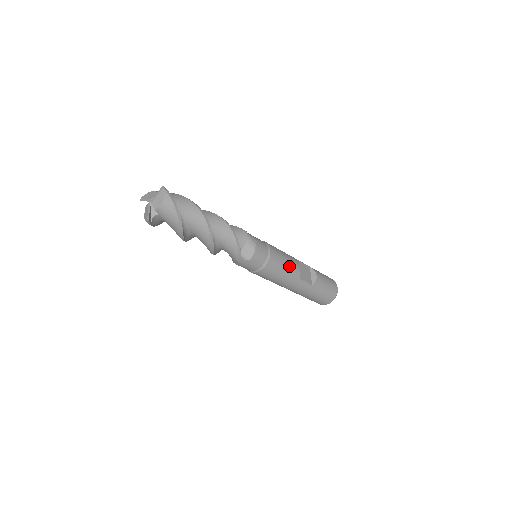
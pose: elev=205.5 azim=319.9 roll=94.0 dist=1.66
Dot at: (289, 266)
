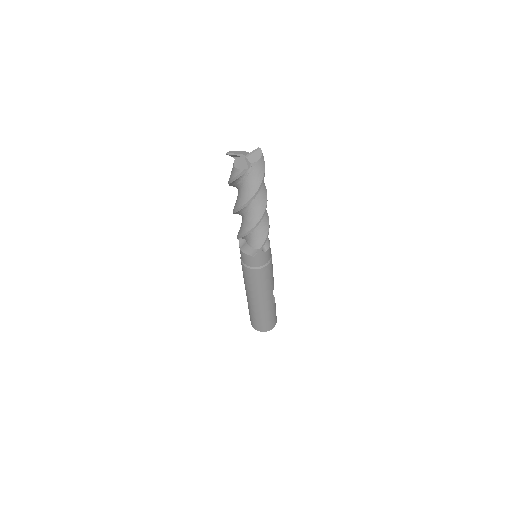
Dot at: occluded
